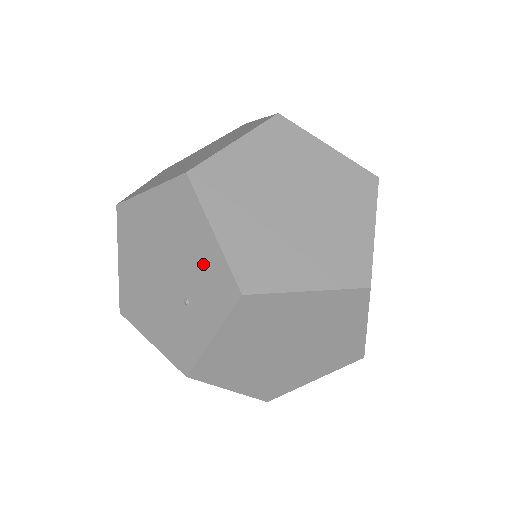
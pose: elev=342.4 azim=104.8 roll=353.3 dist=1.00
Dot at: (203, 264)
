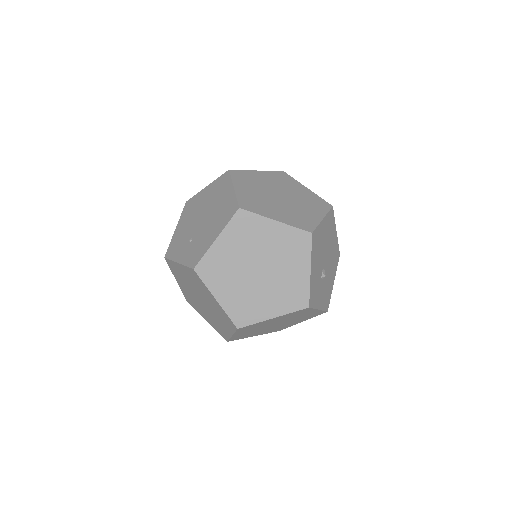
Dot at: (204, 241)
